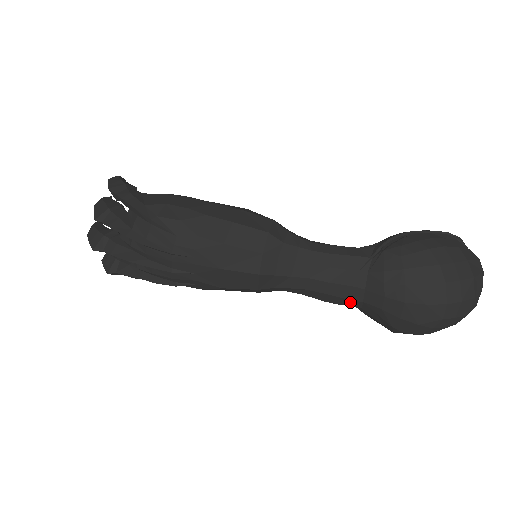
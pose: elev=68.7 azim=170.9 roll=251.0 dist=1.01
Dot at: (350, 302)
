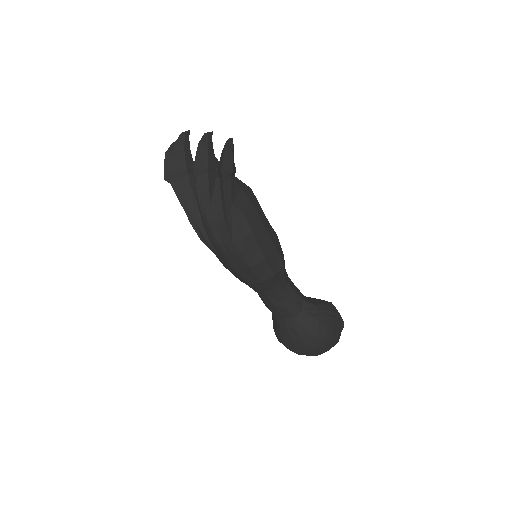
Dot at: (272, 312)
